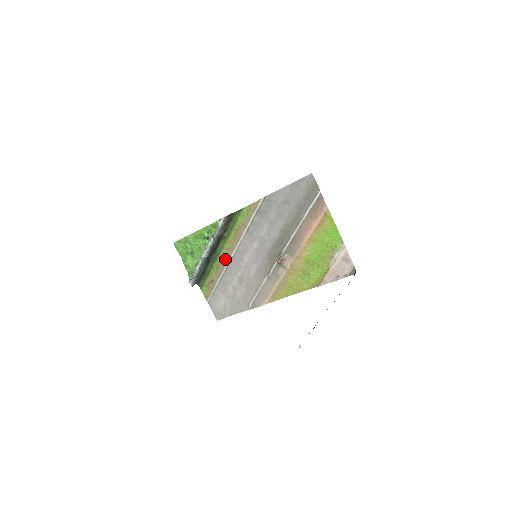
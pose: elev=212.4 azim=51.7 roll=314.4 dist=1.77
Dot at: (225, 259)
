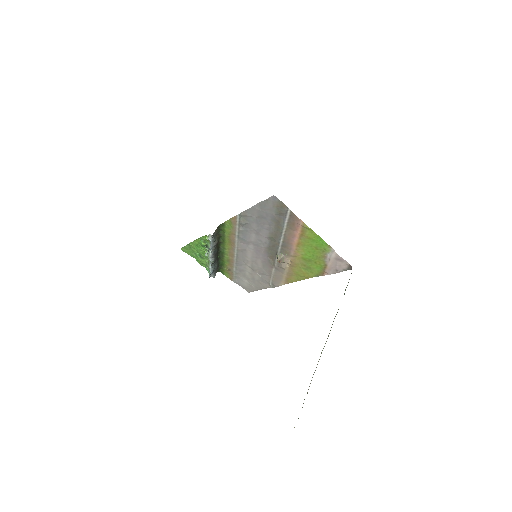
Dot at: (231, 256)
